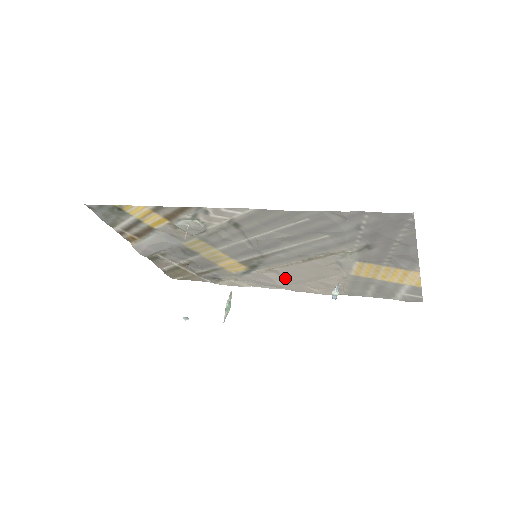
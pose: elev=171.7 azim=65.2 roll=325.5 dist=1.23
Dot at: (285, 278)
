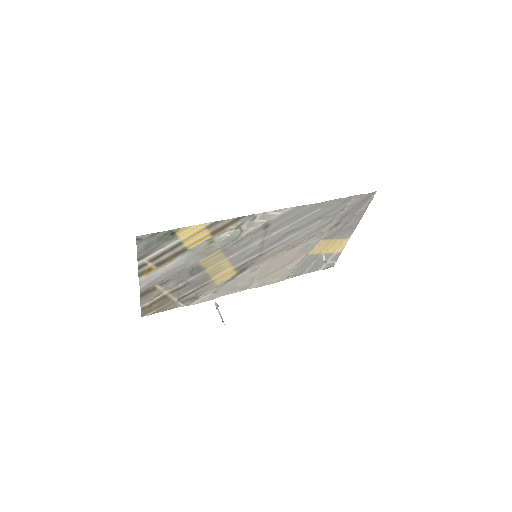
Dot at: (260, 274)
